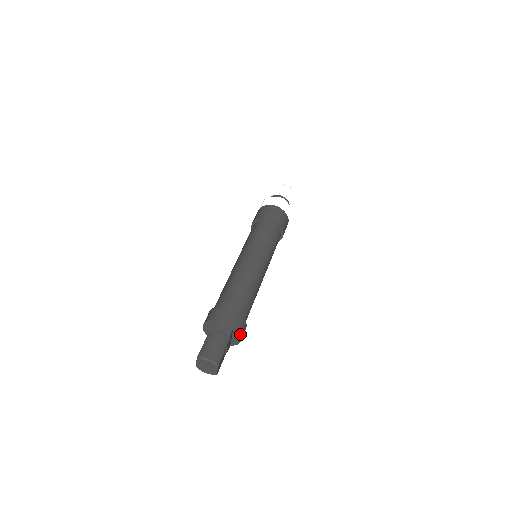
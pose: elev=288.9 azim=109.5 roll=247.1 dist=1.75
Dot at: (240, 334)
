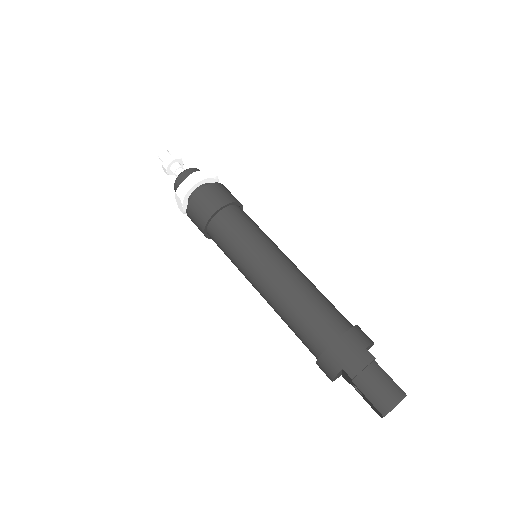
Dot at: (372, 342)
